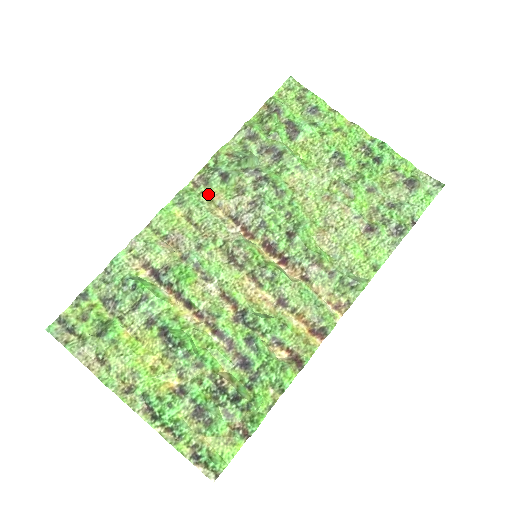
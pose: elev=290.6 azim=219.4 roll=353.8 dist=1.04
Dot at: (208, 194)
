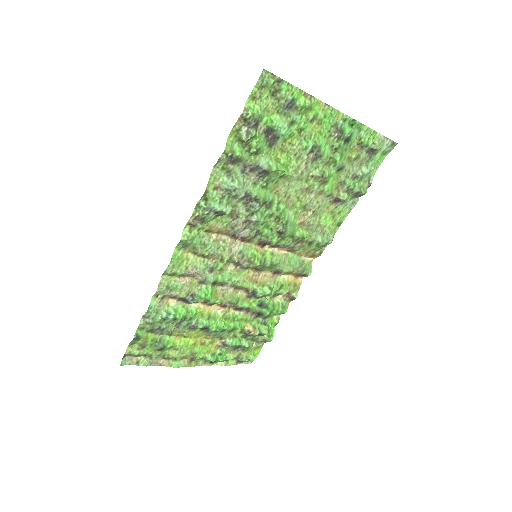
Dot at: (206, 228)
